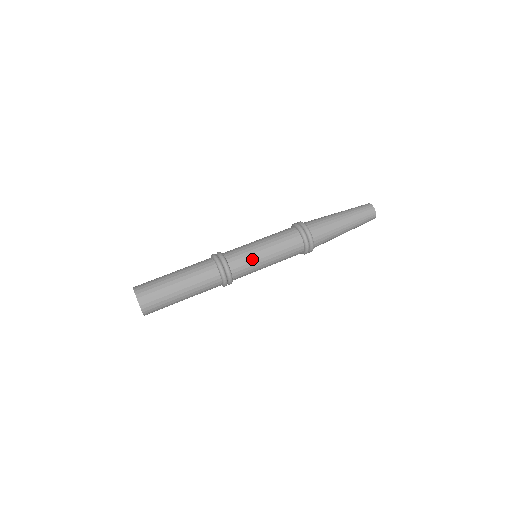
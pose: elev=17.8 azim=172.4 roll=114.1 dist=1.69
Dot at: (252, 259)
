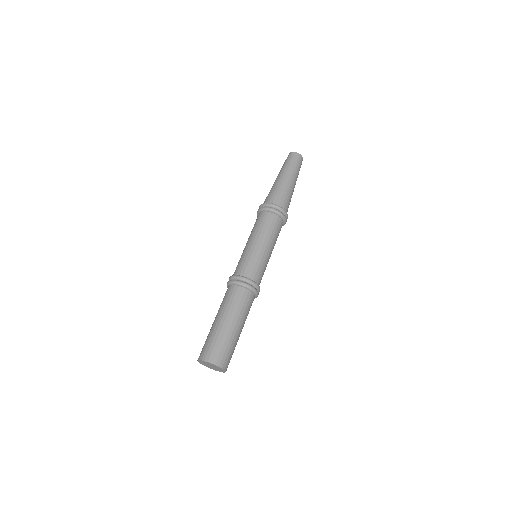
Dot at: (252, 256)
